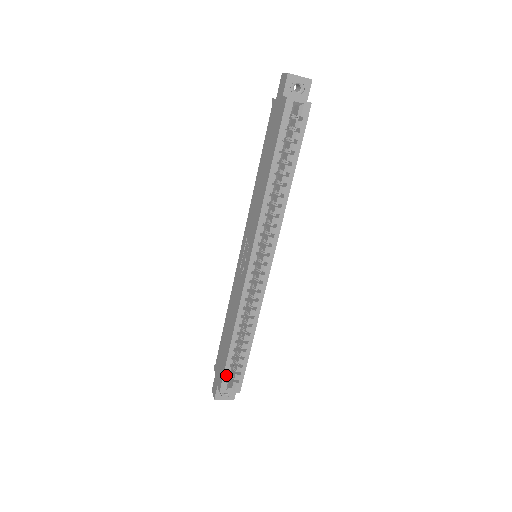
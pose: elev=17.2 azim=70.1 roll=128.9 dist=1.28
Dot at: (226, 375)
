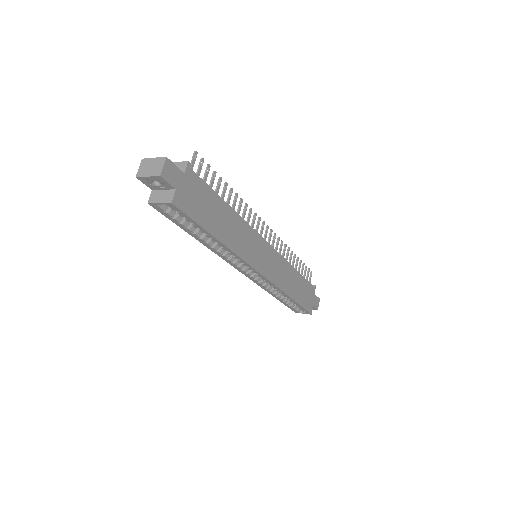
Dot at: (291, 308)
